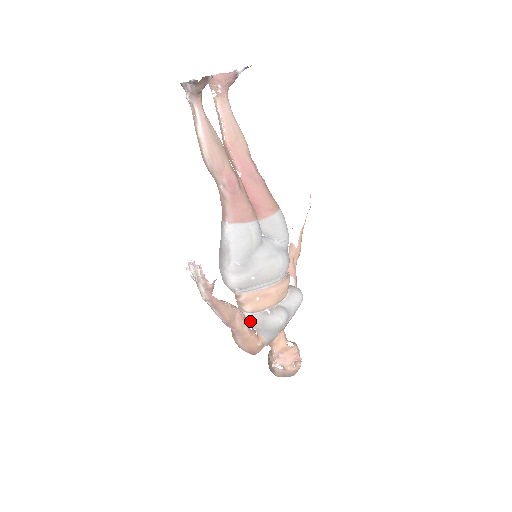
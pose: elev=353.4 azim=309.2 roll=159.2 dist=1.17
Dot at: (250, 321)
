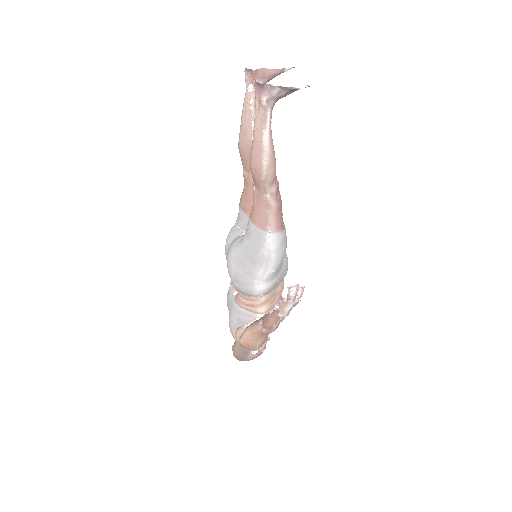
Dot at: occluded
